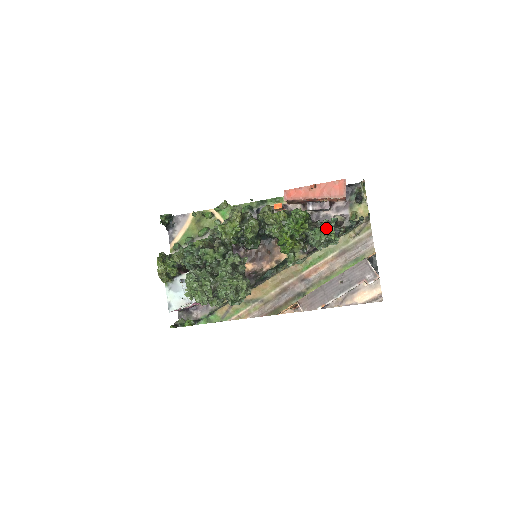
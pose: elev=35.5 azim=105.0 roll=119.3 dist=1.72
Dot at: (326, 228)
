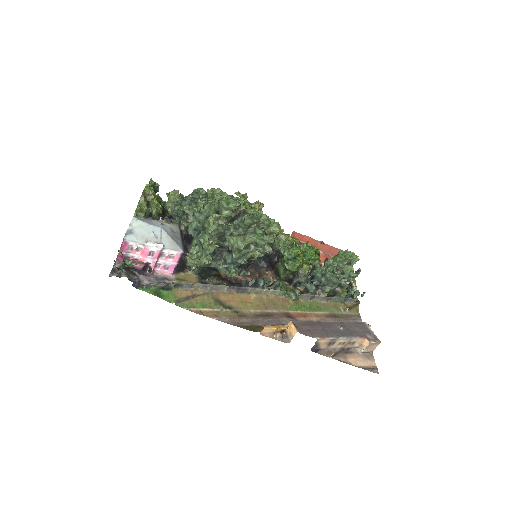
Dot at: occluded
